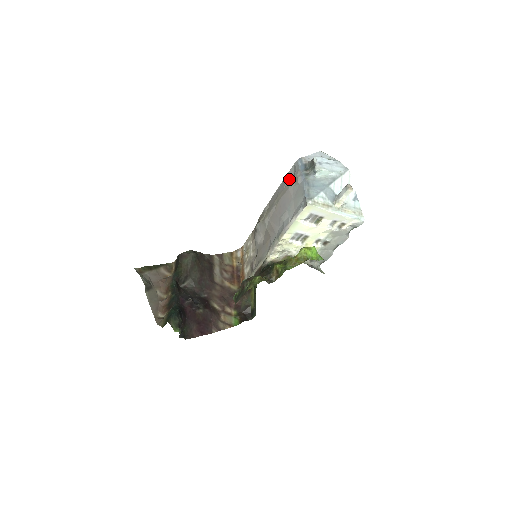
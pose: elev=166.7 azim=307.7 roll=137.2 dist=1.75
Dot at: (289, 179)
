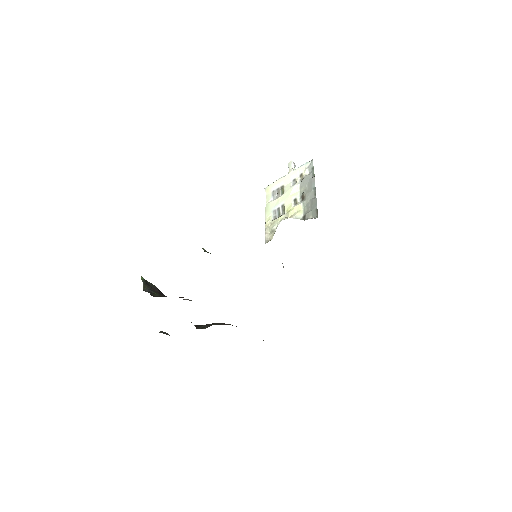
Dot at: occluded
